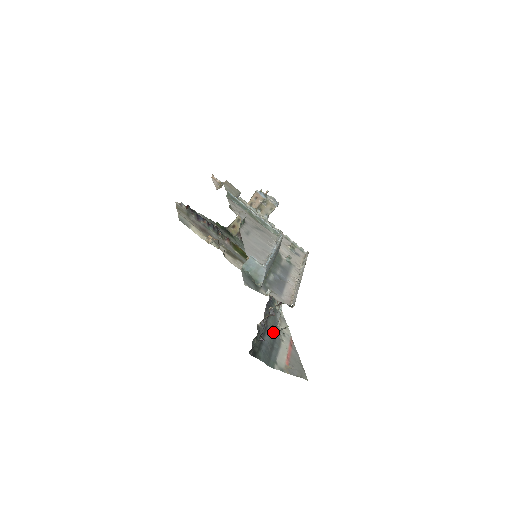
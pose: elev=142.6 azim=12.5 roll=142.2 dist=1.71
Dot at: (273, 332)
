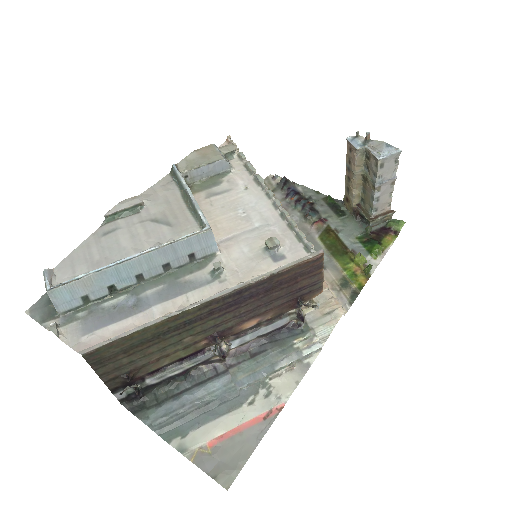
Dot at: (235, 385)
